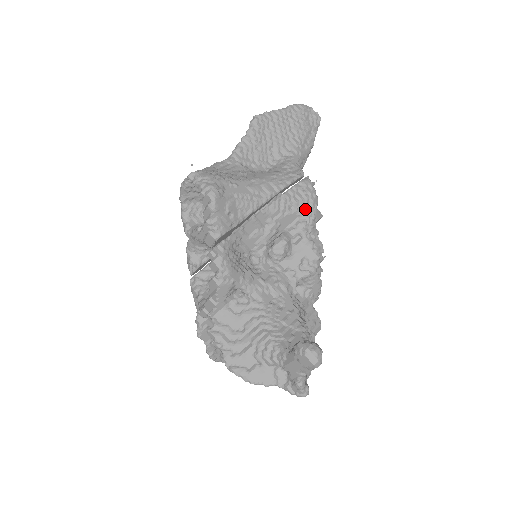
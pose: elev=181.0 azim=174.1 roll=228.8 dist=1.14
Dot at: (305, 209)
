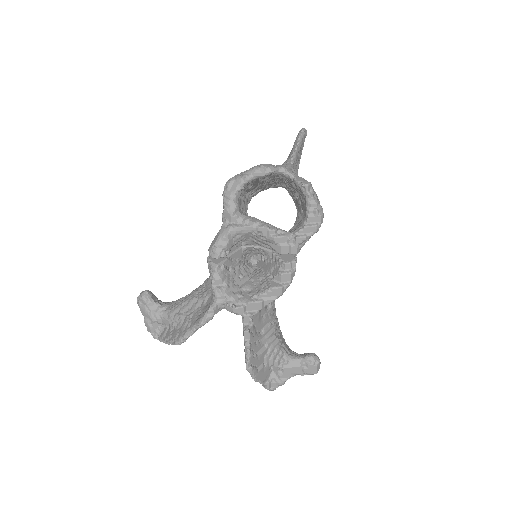
Dot at: occluded
